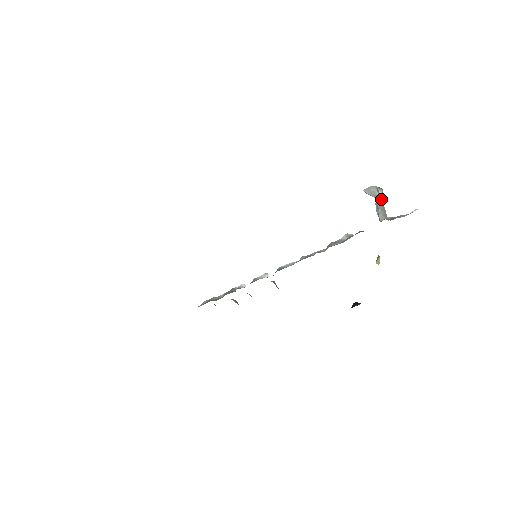
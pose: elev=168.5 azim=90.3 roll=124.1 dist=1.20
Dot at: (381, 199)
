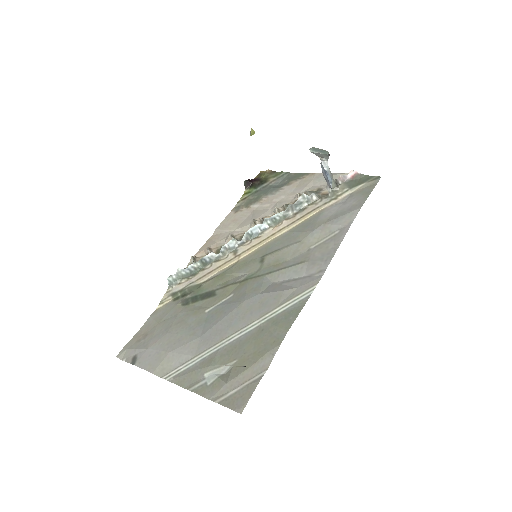
Dot at: (327, 162)
